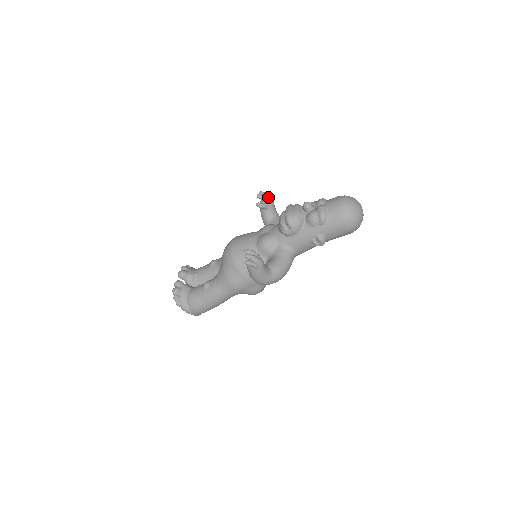
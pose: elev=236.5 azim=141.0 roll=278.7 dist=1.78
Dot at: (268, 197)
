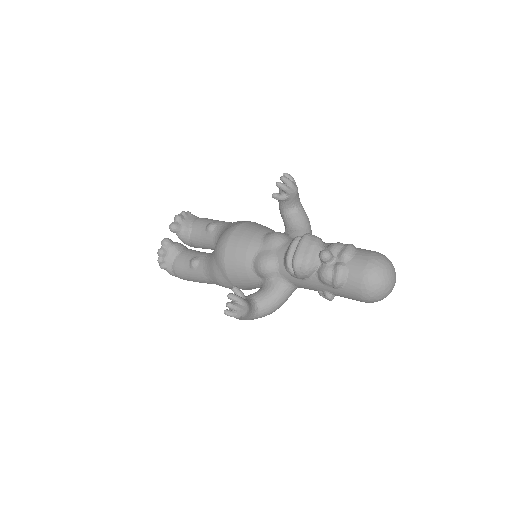
Dot at: (291, 187)
